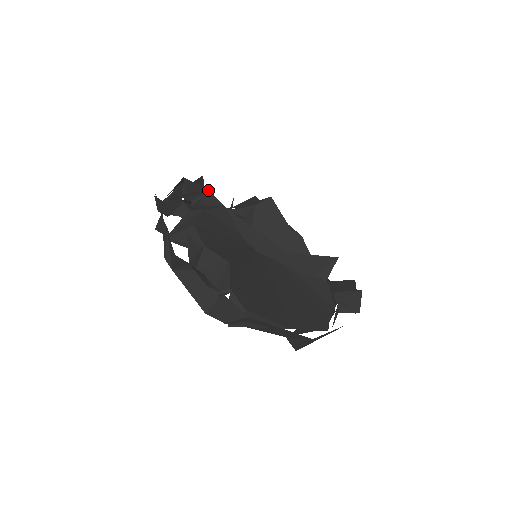
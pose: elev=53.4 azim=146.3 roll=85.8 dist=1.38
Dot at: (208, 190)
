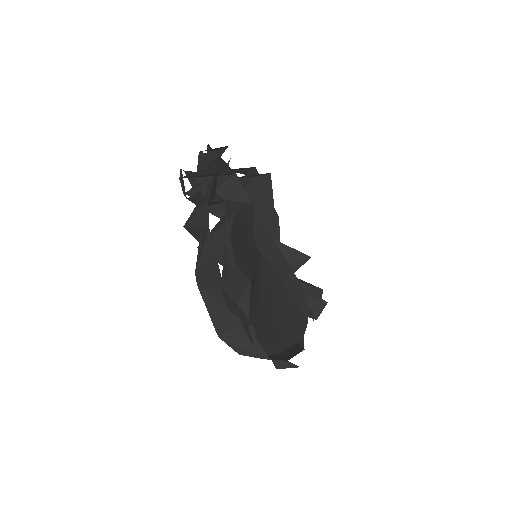
Dot at: (235, 173)
